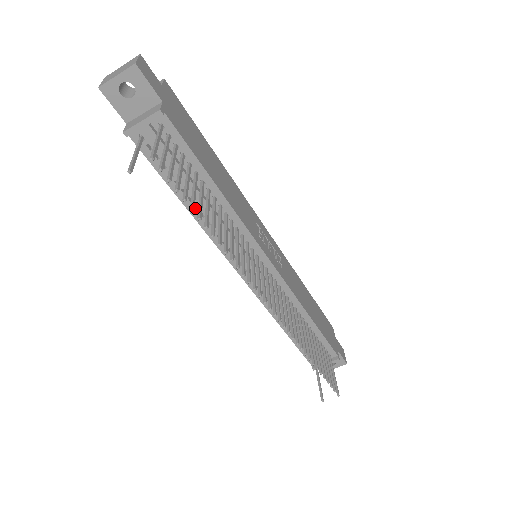
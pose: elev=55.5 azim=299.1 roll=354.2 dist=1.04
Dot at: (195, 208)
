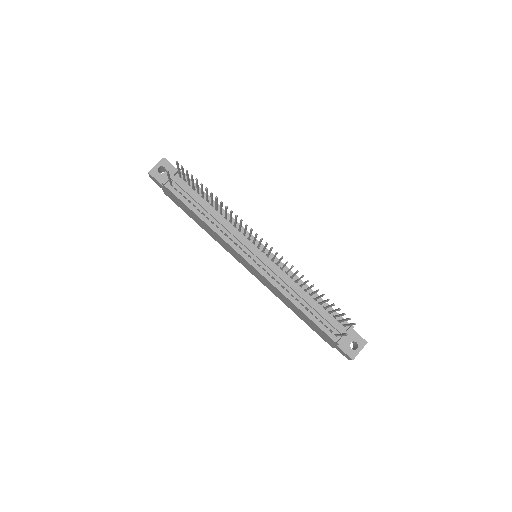
Dot at: (207, 219)
